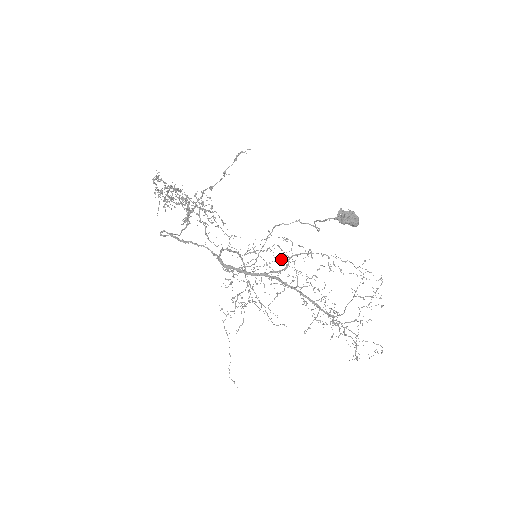
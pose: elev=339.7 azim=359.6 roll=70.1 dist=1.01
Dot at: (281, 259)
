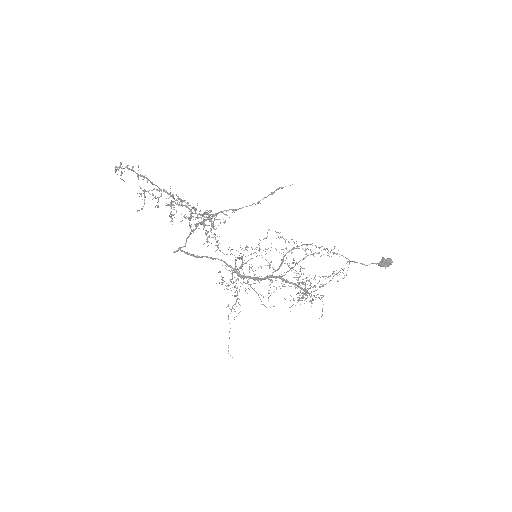
Dot at: occluded
